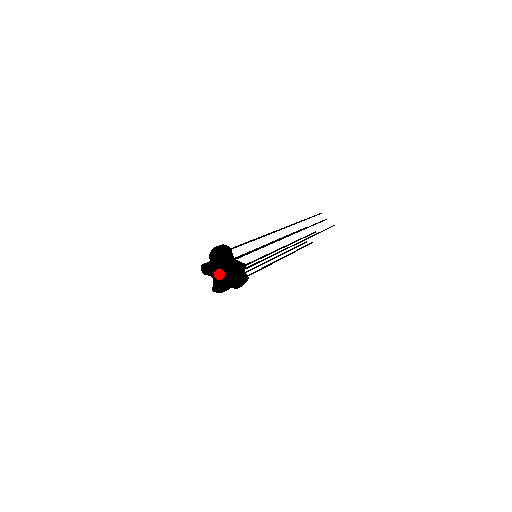
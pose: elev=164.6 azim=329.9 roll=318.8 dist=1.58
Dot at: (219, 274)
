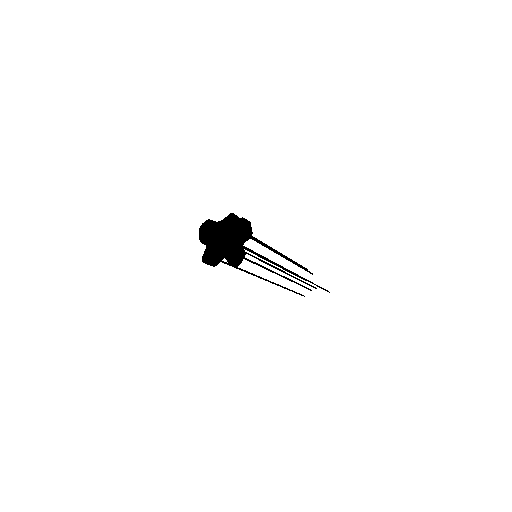
Dot at: (222, 243)
